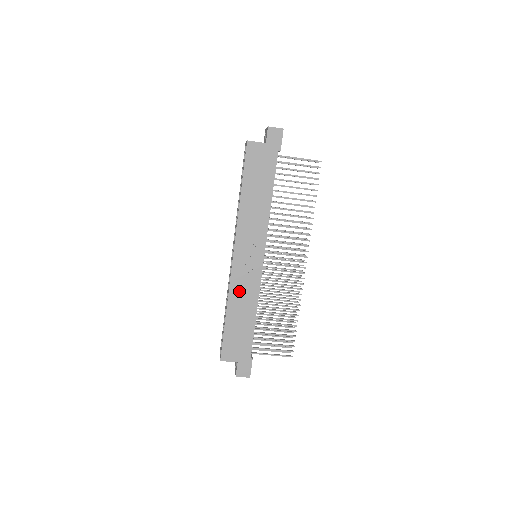
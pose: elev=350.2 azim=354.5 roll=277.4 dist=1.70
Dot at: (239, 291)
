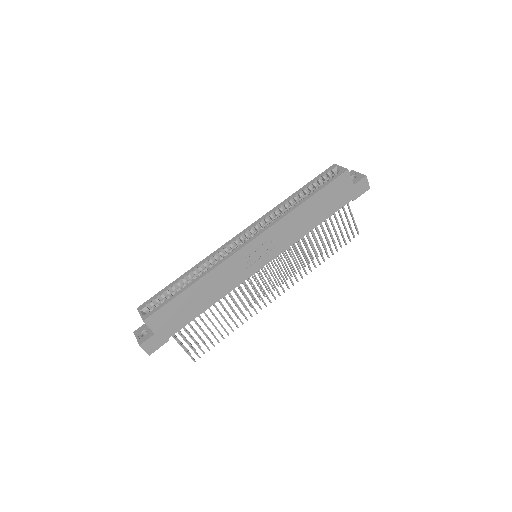
Dot at: (222, 274)
